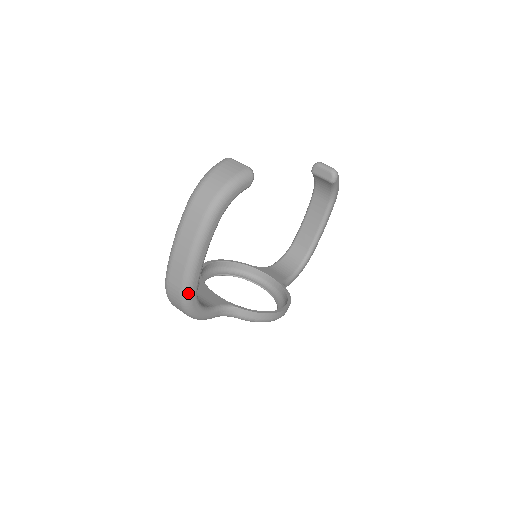
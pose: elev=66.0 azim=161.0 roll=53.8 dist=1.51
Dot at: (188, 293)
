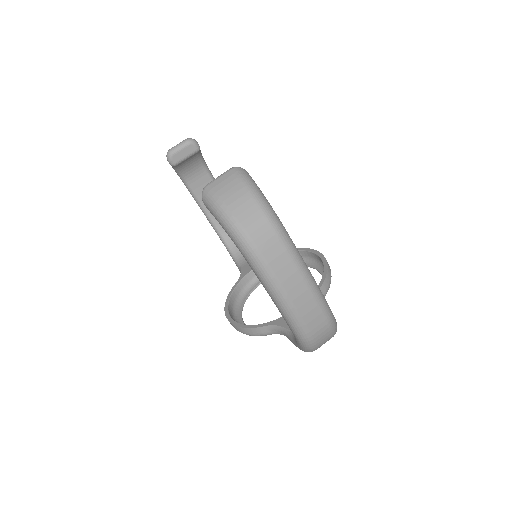
Dot at: (331, 313)
